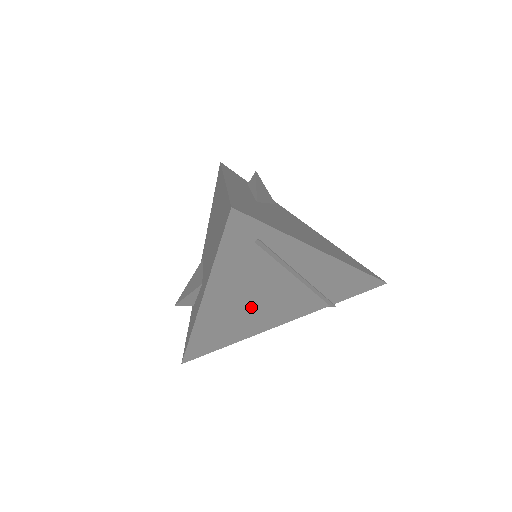
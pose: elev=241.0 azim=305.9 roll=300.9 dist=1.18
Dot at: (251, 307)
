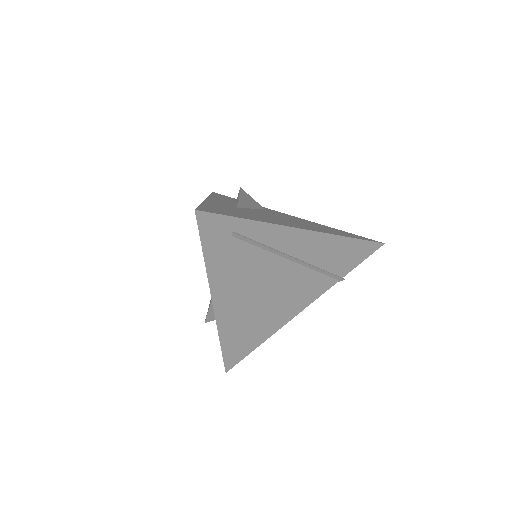
Dot at: (262, 300)
